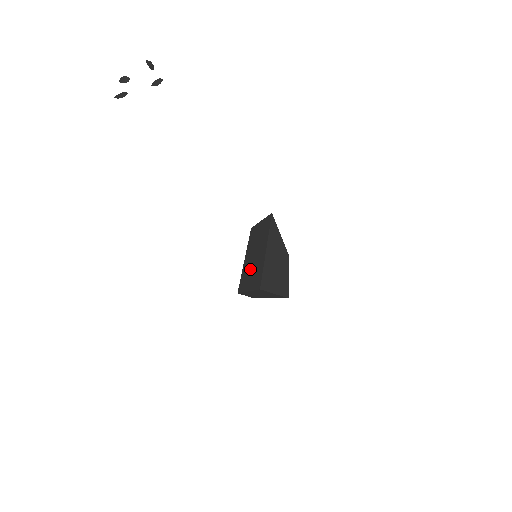
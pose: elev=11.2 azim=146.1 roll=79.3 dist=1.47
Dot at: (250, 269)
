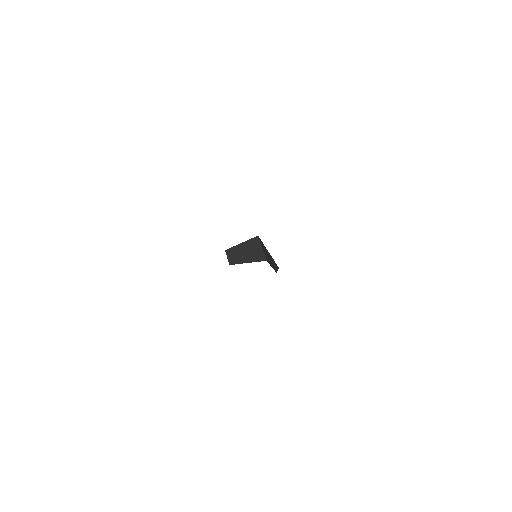
Dot at: occluded
